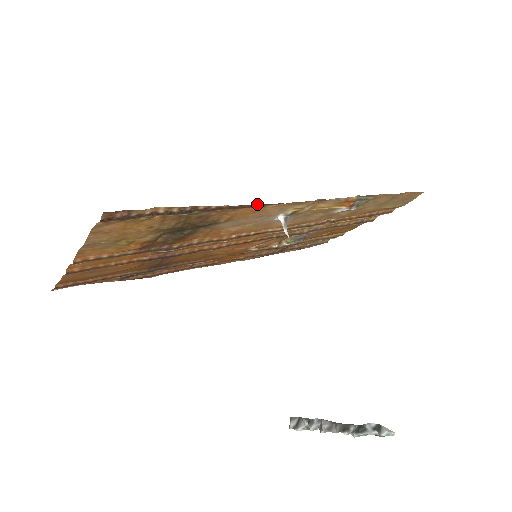
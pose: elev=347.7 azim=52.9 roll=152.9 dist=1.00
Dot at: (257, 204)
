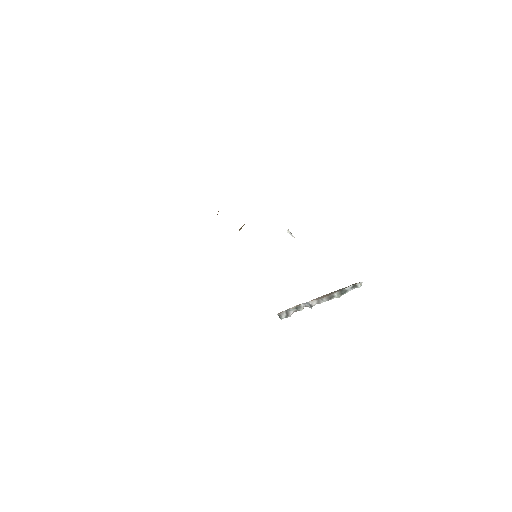
Dot at: occluded
